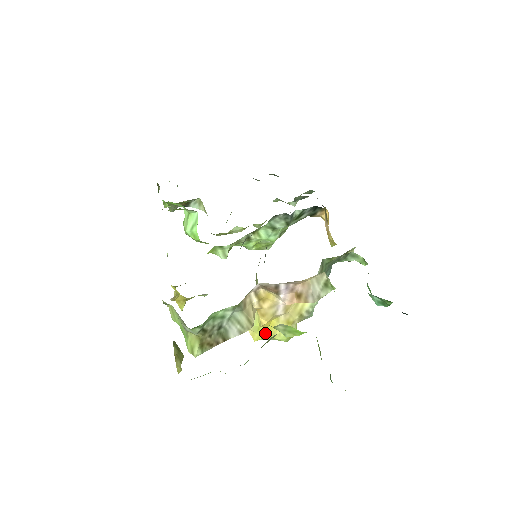
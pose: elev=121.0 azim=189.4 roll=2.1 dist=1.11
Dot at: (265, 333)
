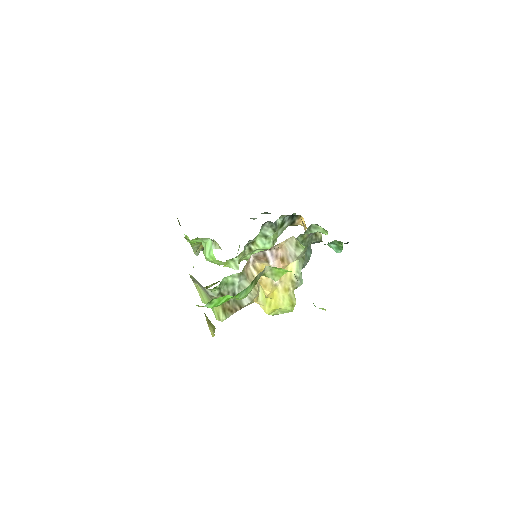
Dot at: (273, 305)
